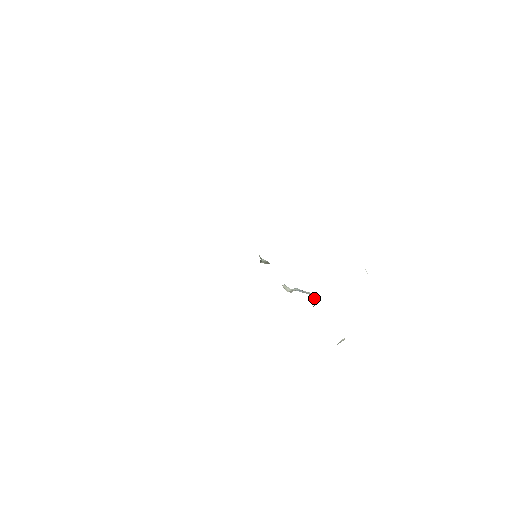
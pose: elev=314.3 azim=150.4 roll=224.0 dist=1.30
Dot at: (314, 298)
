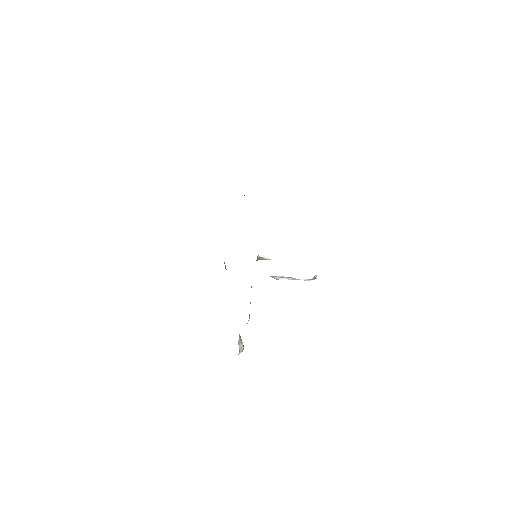
Dot at: occluded
